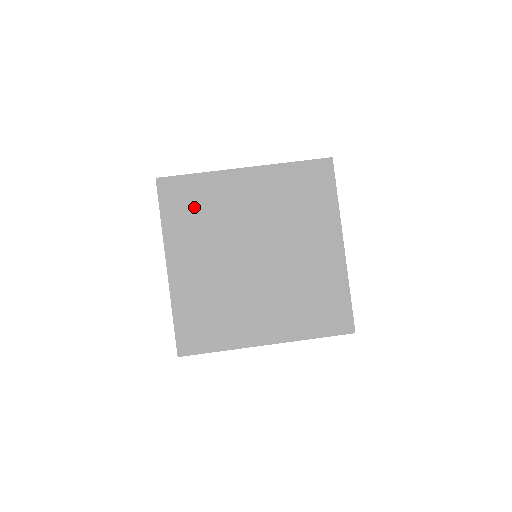
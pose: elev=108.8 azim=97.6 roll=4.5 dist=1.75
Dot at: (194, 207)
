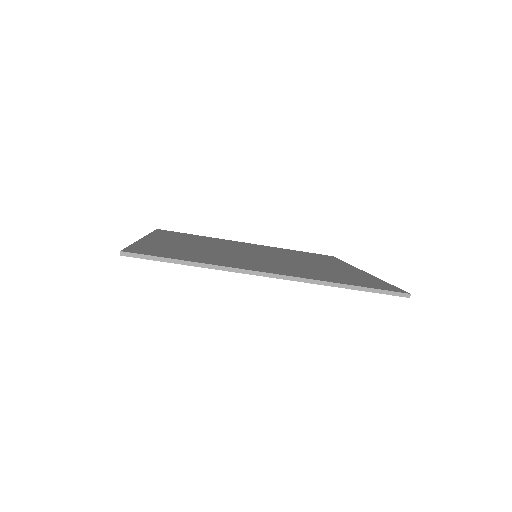
Dot at: occluded
